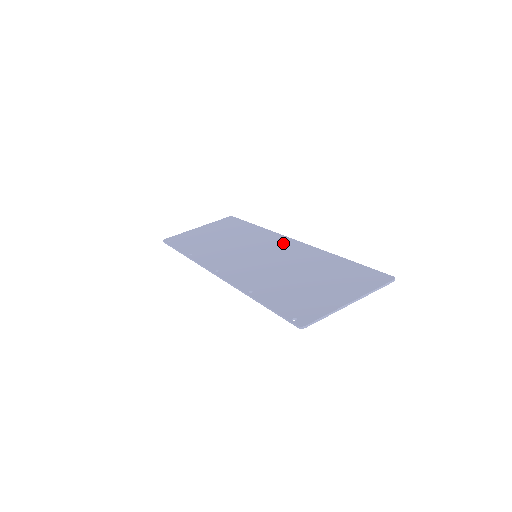
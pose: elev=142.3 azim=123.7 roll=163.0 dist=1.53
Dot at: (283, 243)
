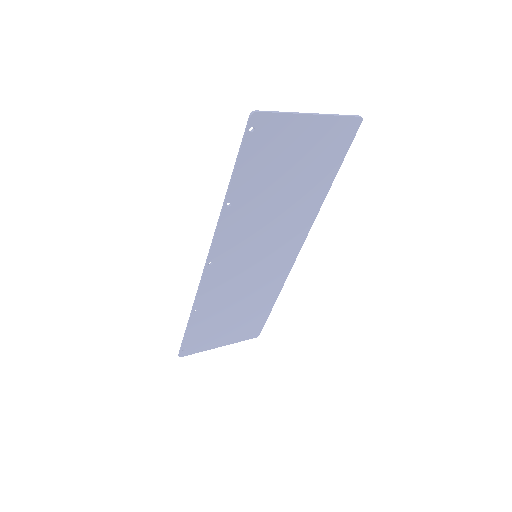
Dot at: (287, 251)
